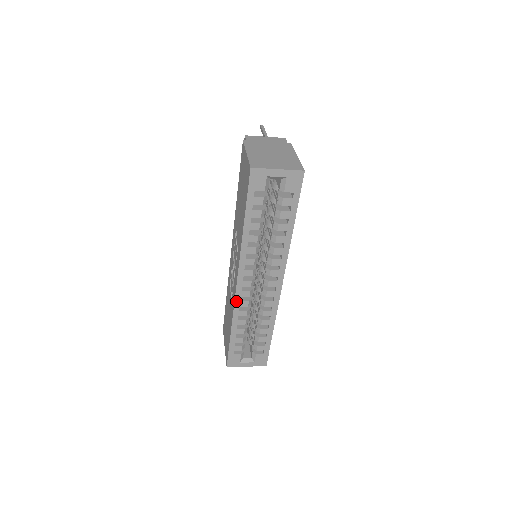
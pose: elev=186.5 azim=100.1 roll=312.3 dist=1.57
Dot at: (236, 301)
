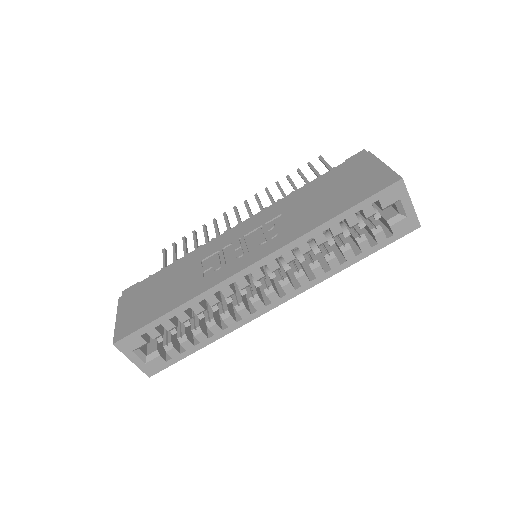
Dot at: (225, 282)
